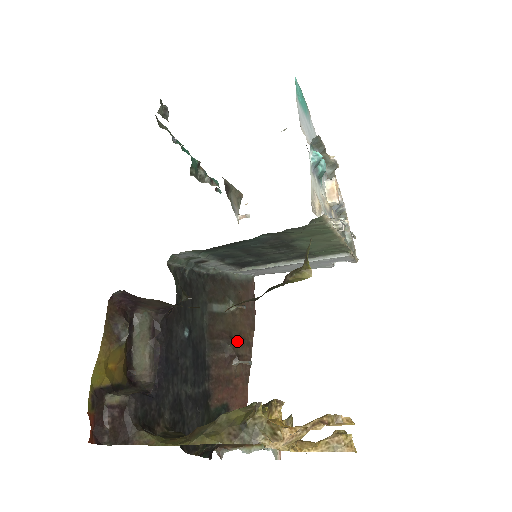
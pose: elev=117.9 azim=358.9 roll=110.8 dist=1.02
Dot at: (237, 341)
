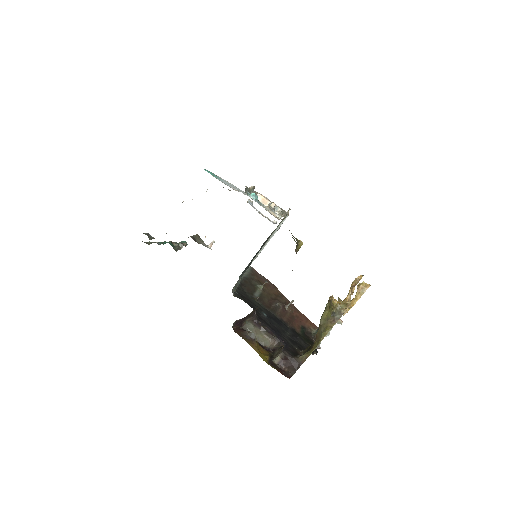
Dot at: (278, 299)
